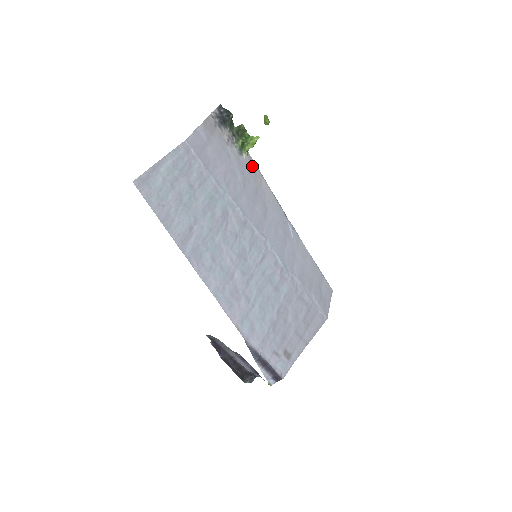
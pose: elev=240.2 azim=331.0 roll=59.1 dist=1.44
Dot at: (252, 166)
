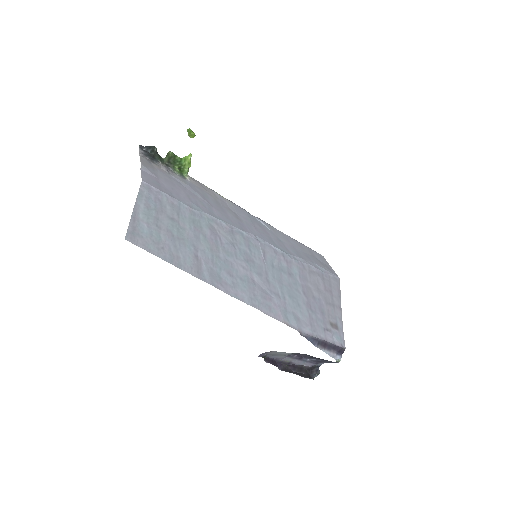
Dot at: (199, 184)
